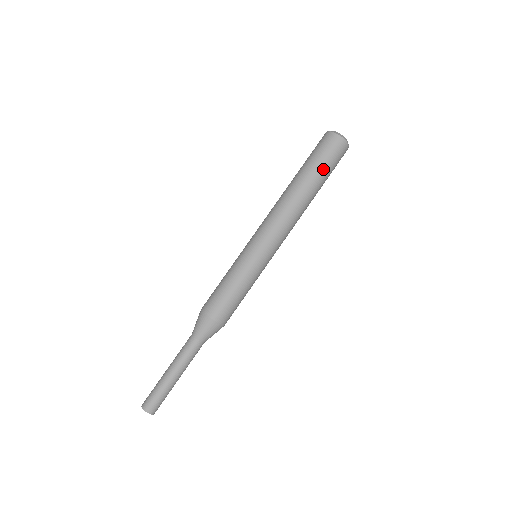
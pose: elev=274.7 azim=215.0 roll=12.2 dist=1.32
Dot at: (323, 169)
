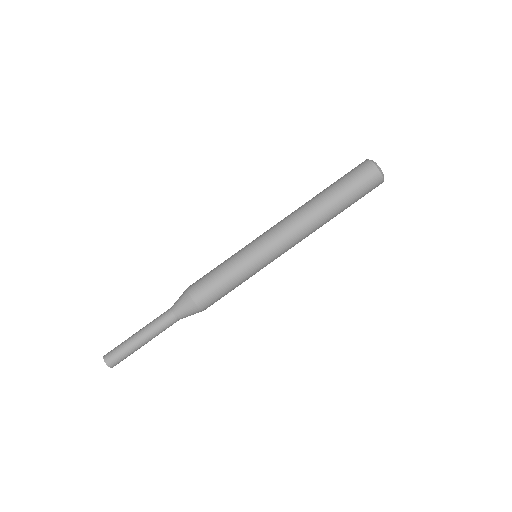
Dot at: occluded
